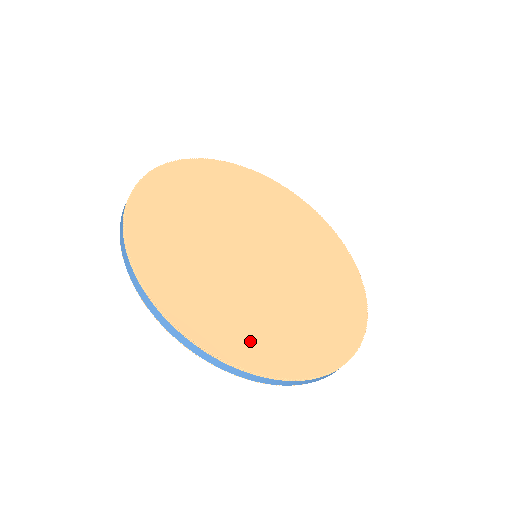
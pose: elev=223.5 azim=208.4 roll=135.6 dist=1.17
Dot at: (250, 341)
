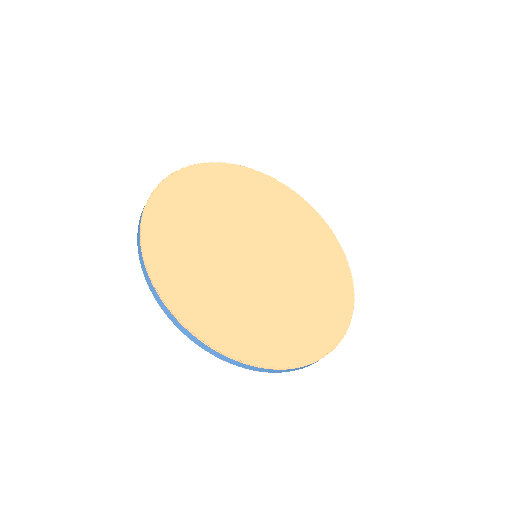
Dot at: (184, 285)
